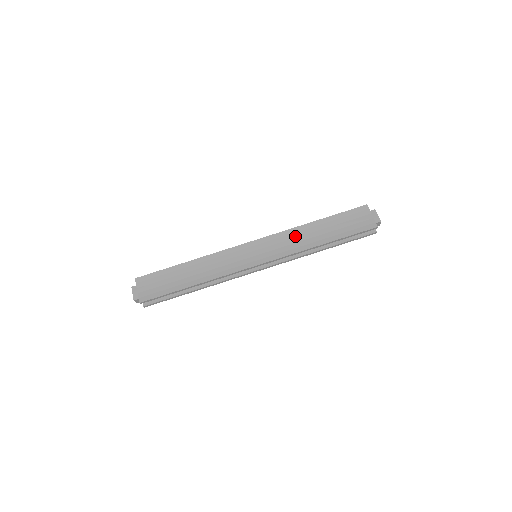
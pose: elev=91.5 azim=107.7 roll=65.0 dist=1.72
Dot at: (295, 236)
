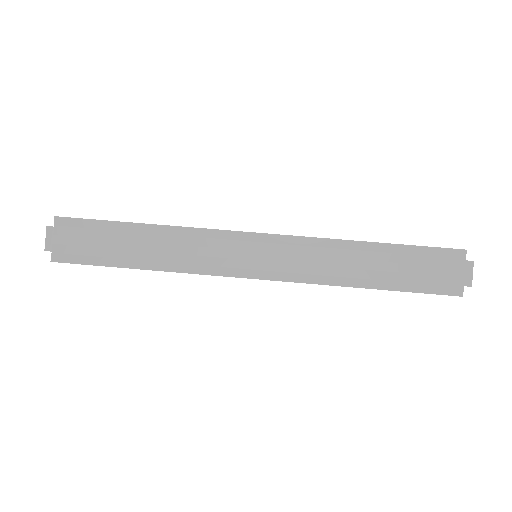
Dot at: (329, 254)
